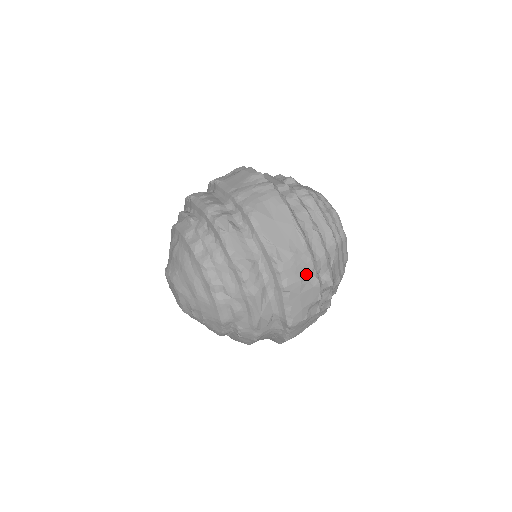
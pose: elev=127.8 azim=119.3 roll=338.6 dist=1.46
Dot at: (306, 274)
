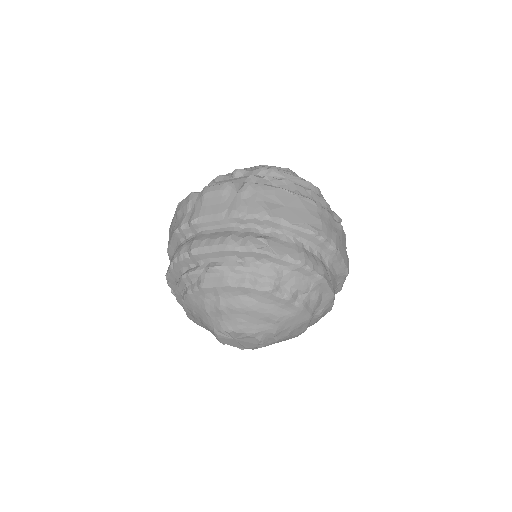
Dot at: (333, 226)
